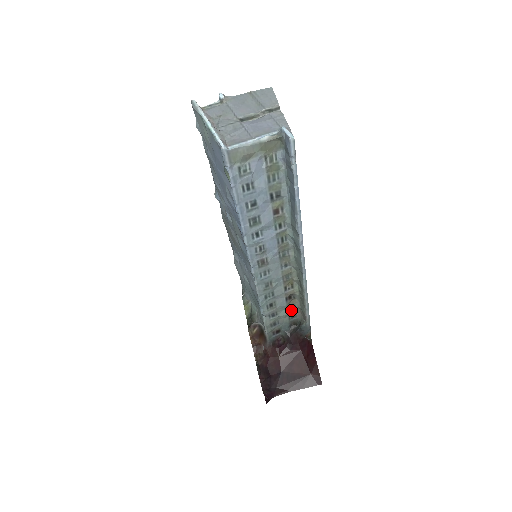
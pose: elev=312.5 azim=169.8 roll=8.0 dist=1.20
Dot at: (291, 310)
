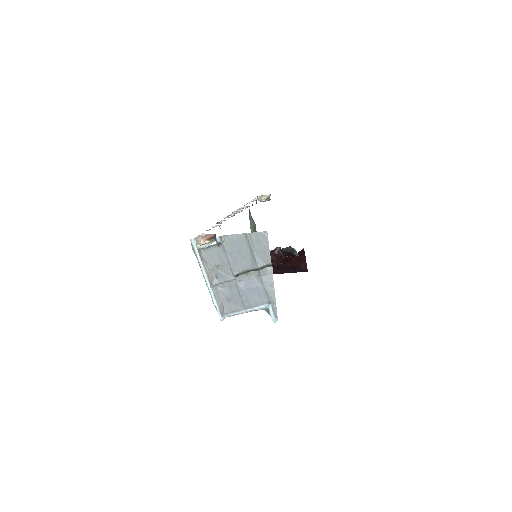
Dot at: occluded
